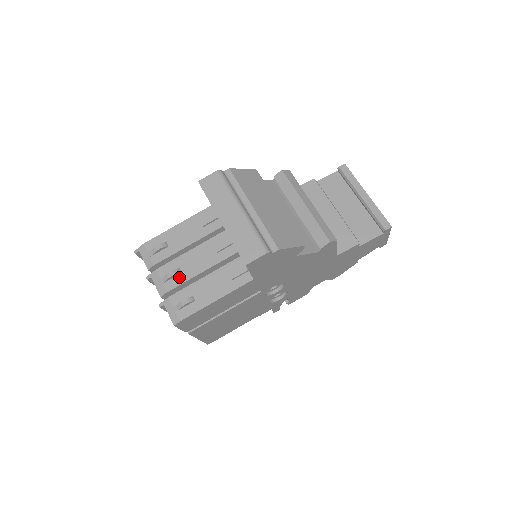
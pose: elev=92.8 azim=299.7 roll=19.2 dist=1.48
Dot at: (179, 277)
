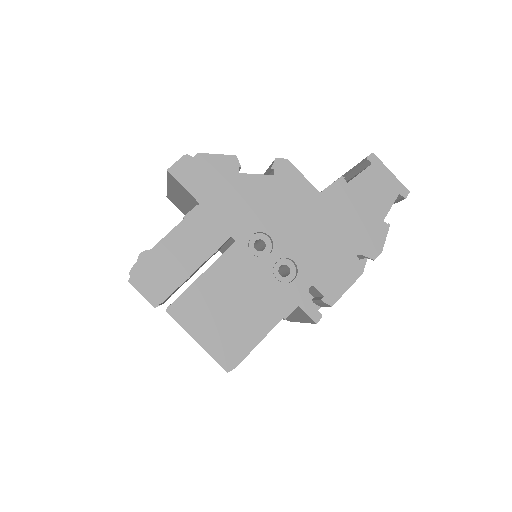
Dot at: occluded
